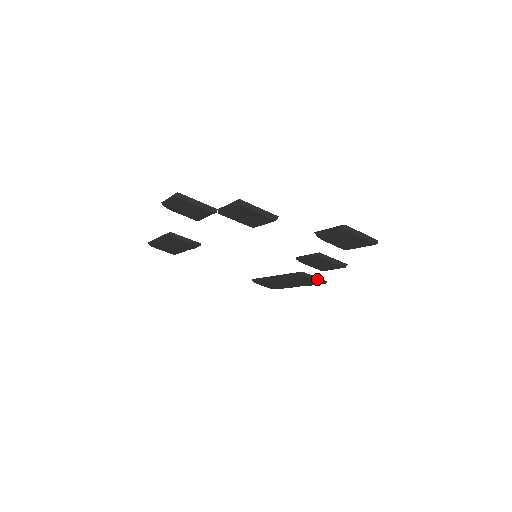
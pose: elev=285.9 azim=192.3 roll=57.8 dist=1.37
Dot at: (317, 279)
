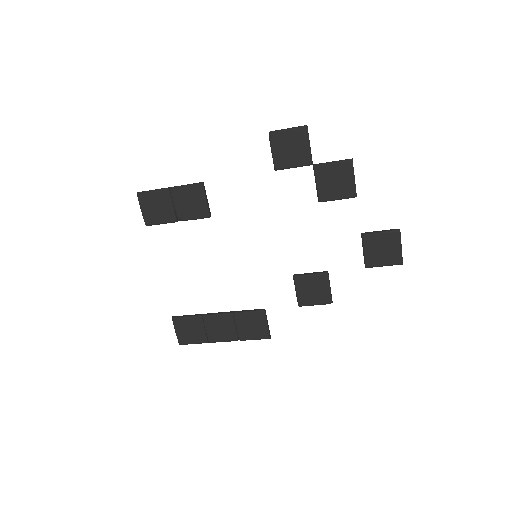
Dot at: (268, 327)
